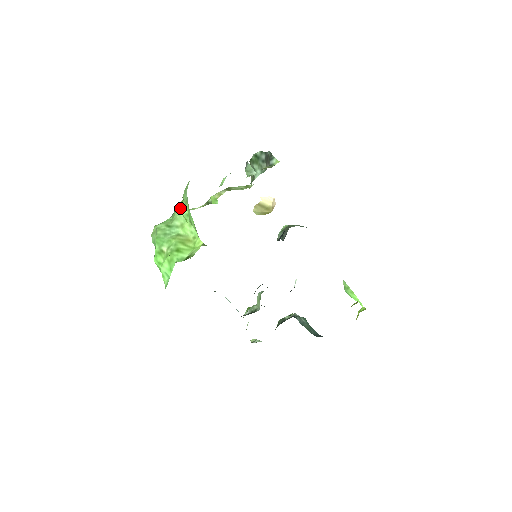
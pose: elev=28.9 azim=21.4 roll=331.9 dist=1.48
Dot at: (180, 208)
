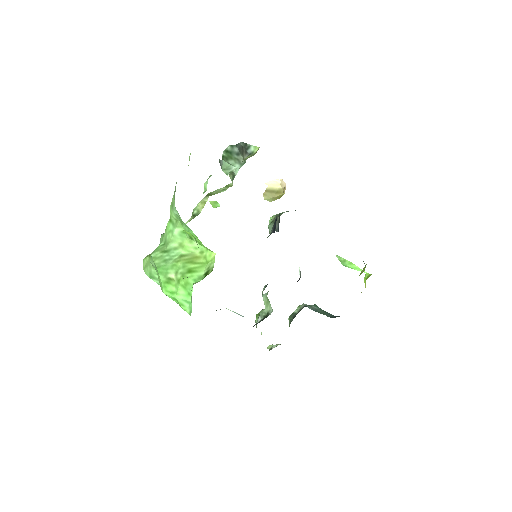
Dot at: (171, 228)
